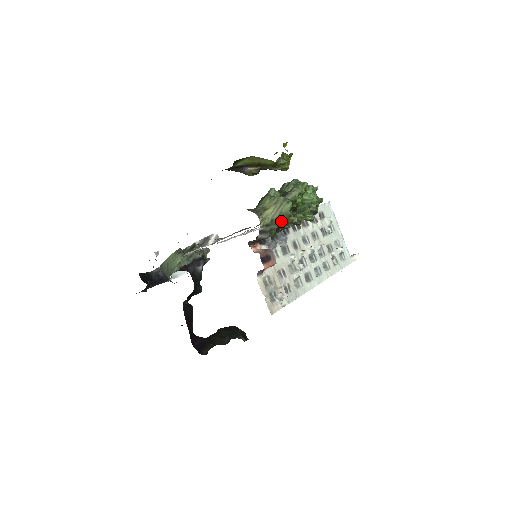
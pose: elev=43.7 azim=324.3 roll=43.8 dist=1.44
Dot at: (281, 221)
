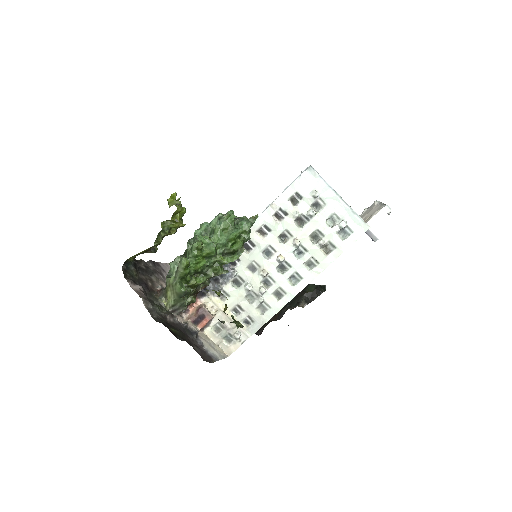
Dot at: (186, 294)
